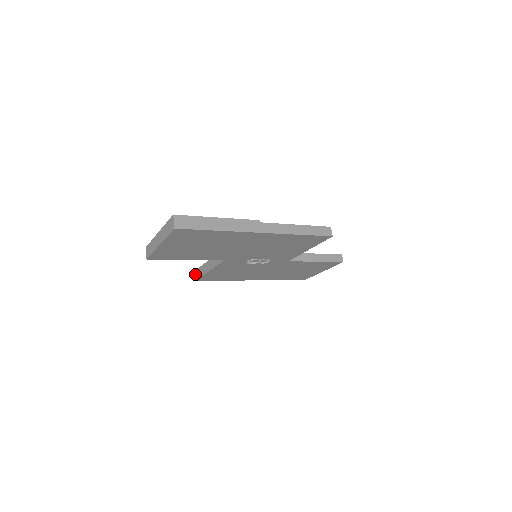
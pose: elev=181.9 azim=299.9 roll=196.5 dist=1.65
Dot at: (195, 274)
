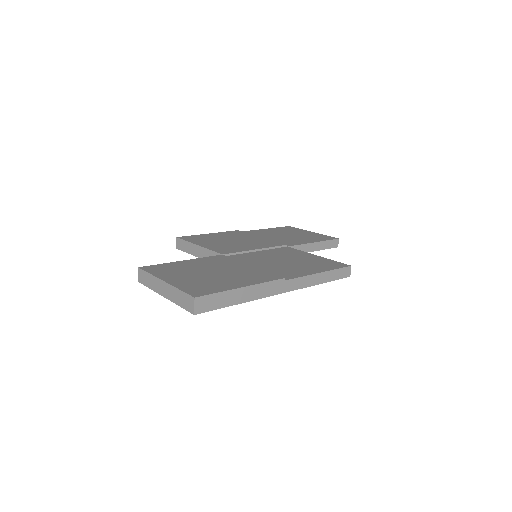
Dot at: (177, 242)
